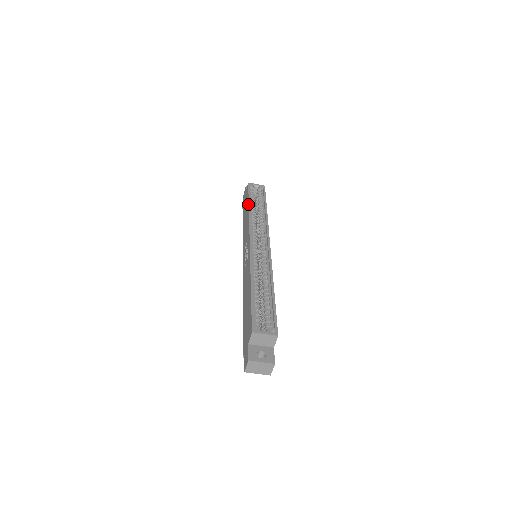
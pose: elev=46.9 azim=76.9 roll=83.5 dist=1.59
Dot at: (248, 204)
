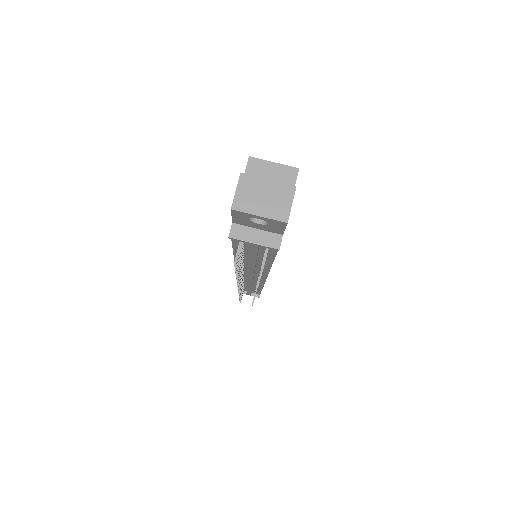
Dot at: occluded
